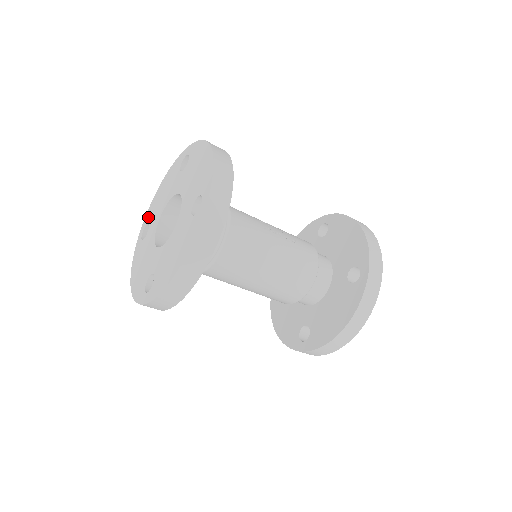
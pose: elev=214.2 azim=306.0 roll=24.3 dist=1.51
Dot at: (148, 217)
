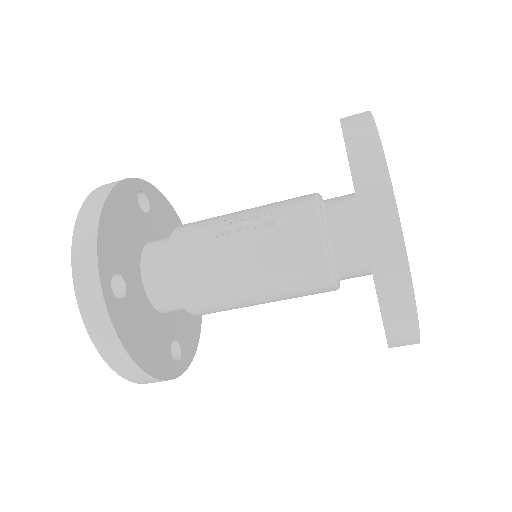
Dot at: occluded
